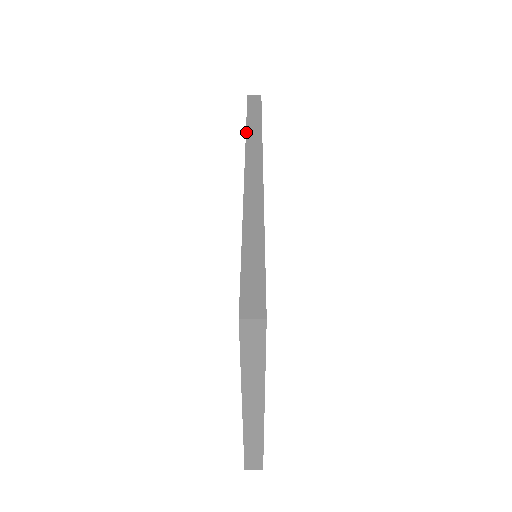
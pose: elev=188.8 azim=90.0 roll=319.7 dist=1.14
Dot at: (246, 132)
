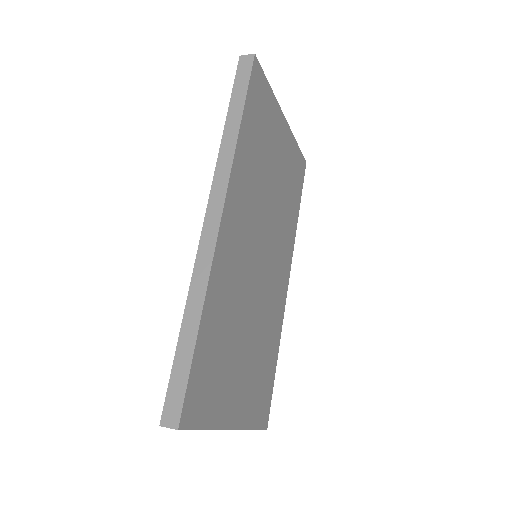
Dot at: (221, 142)
